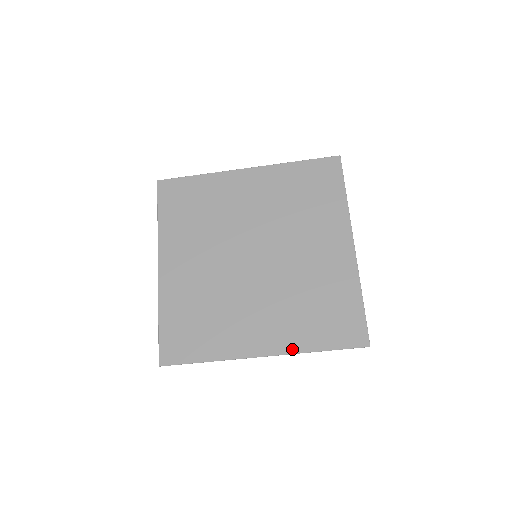
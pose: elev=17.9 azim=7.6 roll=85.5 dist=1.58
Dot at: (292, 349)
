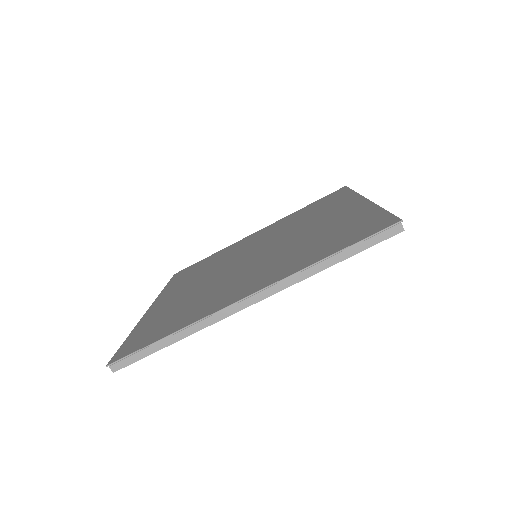
Dot at: (288, 273)
